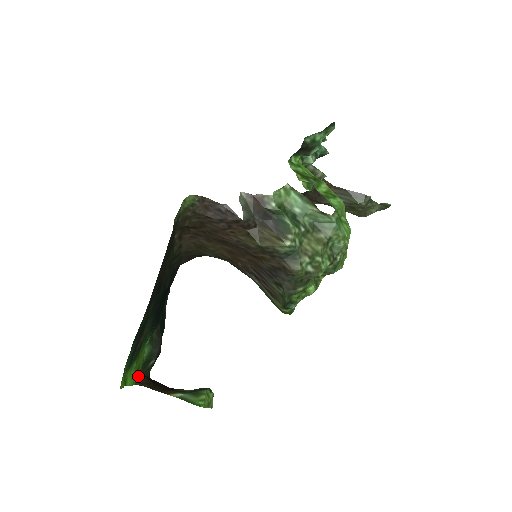
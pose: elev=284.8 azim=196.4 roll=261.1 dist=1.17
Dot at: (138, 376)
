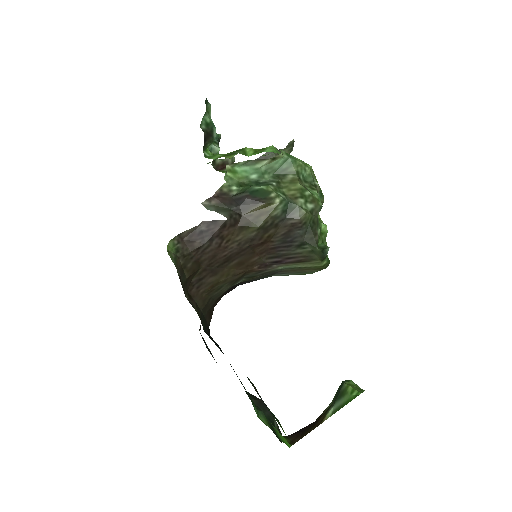
Dot at: occluded
